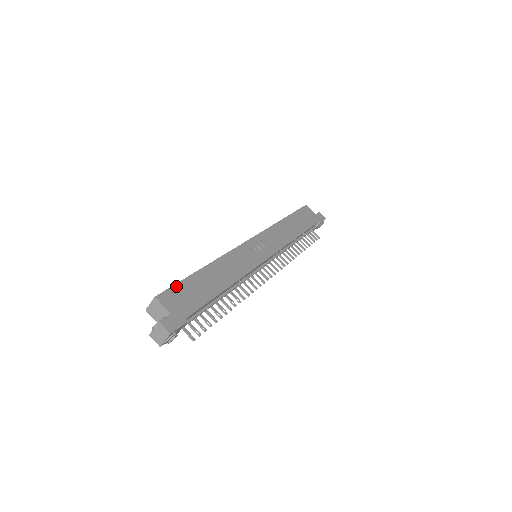
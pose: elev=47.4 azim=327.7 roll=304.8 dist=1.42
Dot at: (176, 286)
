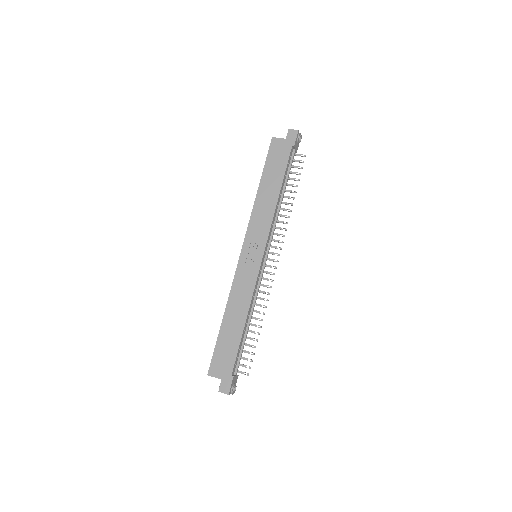
Dot at: (214, 355)
